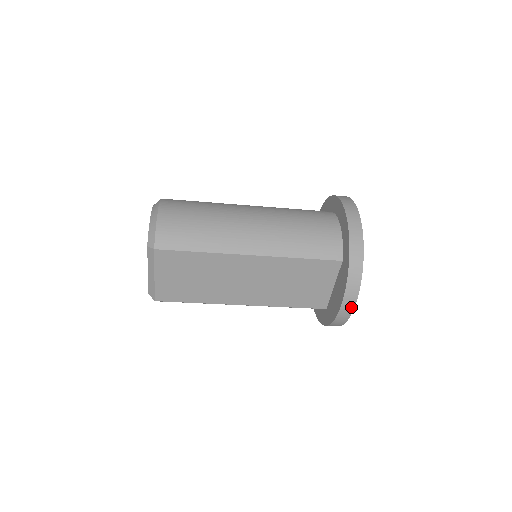
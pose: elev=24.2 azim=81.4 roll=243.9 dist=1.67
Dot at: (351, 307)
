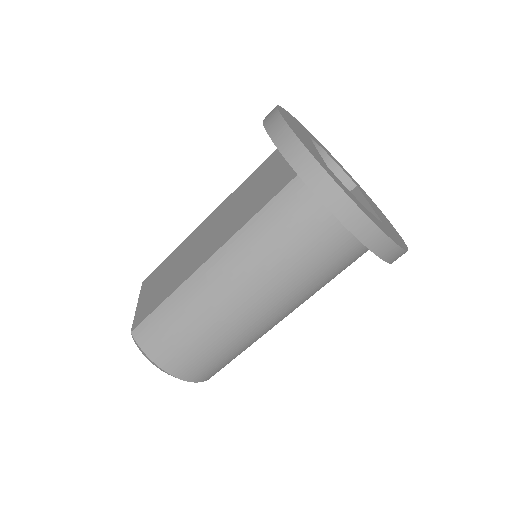
Dot at: (274, 113)
